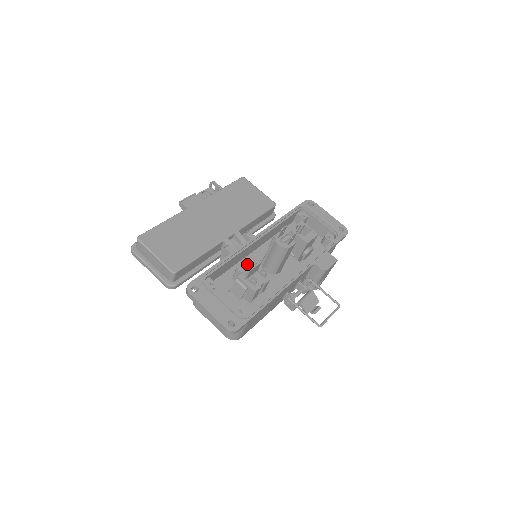
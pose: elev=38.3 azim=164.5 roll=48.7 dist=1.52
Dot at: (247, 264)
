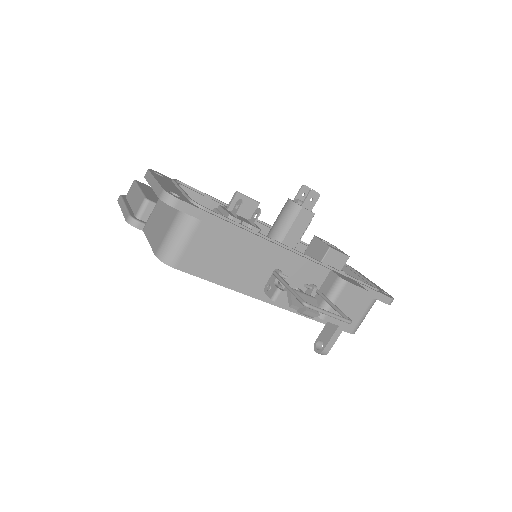
Dot at: occluded
